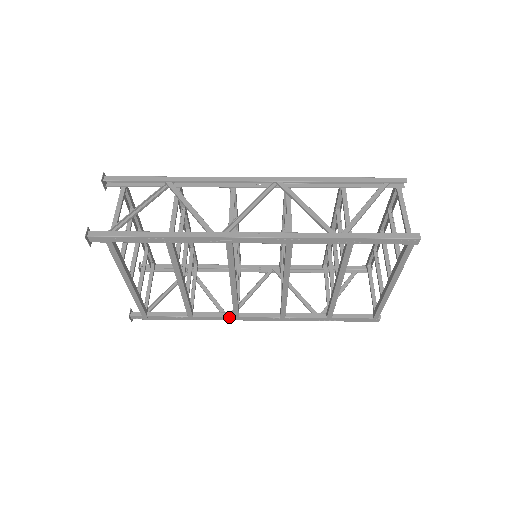
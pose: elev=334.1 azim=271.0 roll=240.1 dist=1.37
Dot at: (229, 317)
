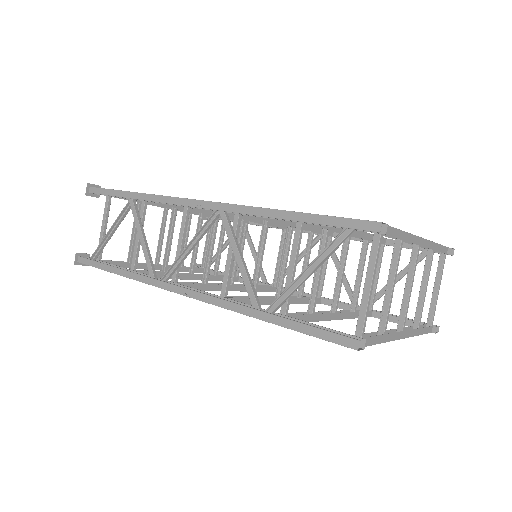
Dot at: occluded
